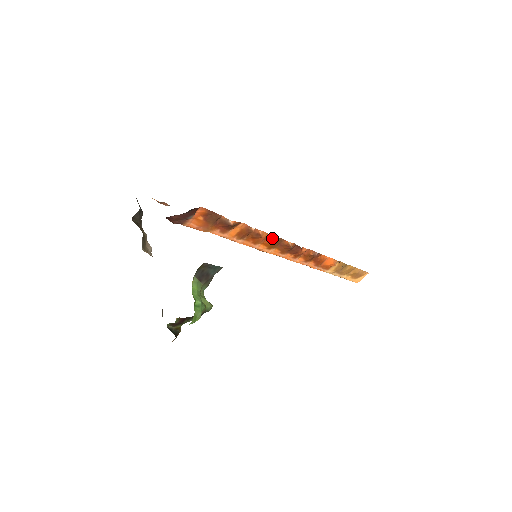
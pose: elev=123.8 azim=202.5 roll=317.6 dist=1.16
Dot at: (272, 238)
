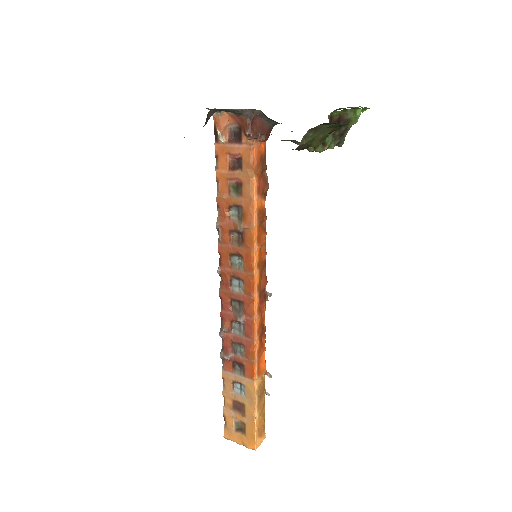
Dot at: (265, 251)
